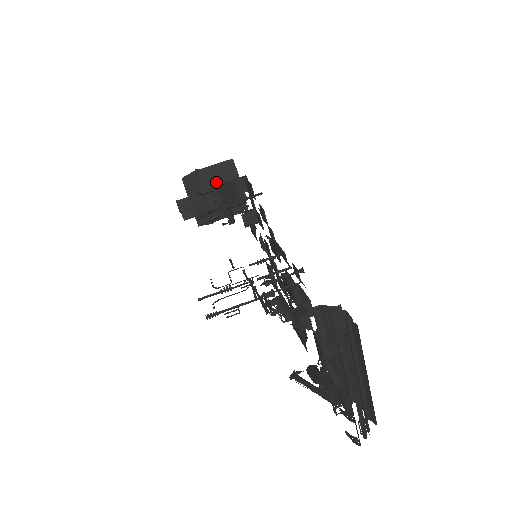
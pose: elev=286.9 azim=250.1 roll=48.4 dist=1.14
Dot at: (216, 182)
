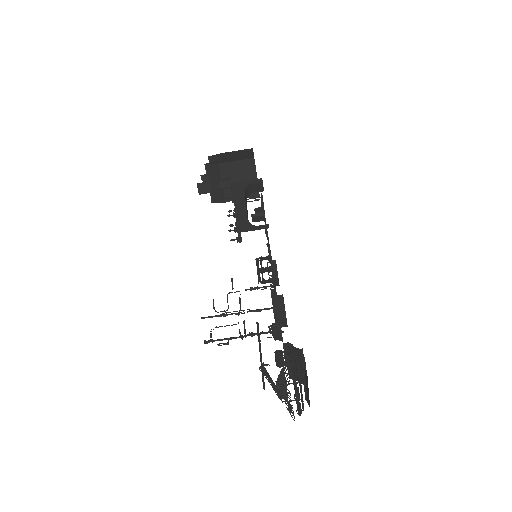
Dot at: (235, 177)
